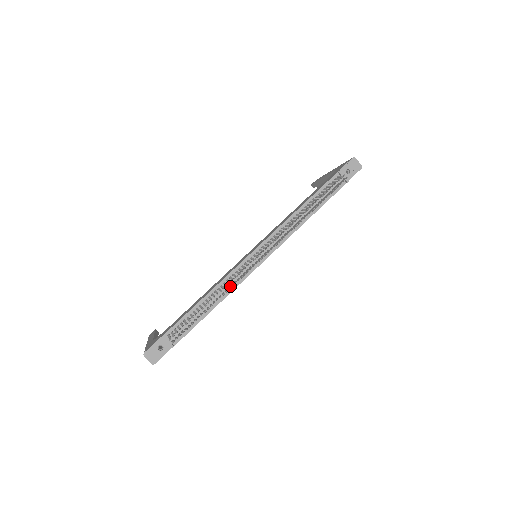
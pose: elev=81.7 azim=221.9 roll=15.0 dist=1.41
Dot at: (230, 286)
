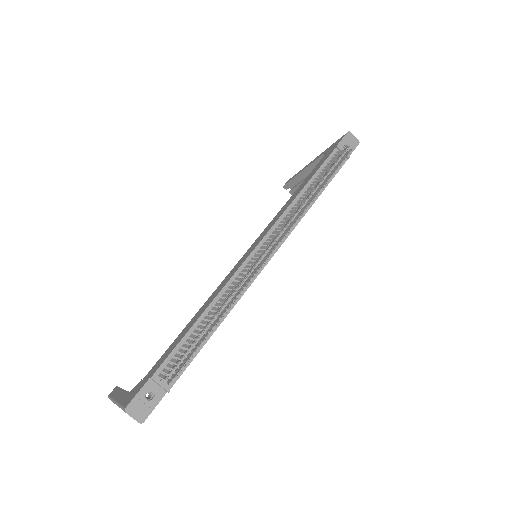
Dot at: (234, 294)
